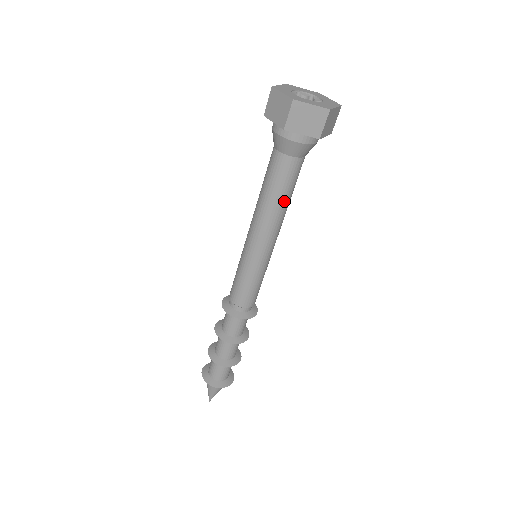
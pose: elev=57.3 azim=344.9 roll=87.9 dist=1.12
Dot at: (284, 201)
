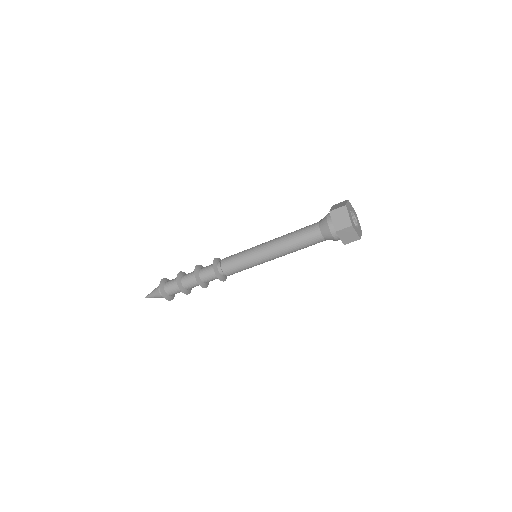
Dot at: occluded
